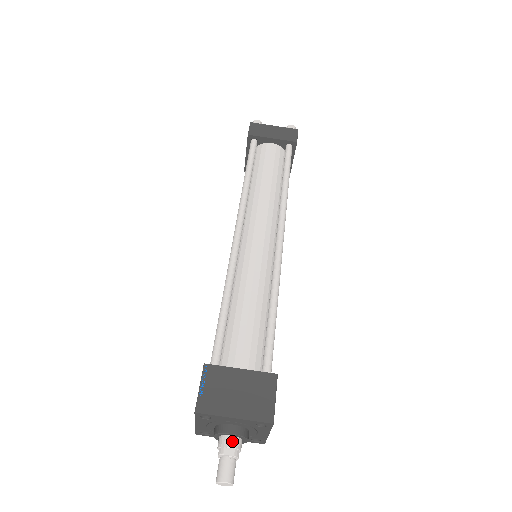
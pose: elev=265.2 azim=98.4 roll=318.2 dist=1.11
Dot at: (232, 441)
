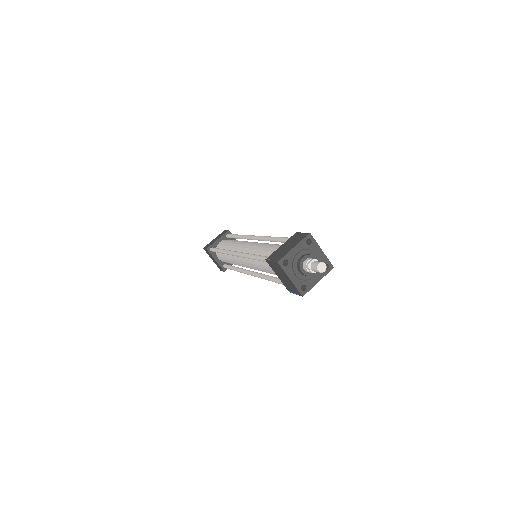
Dot at: (307, 259)
